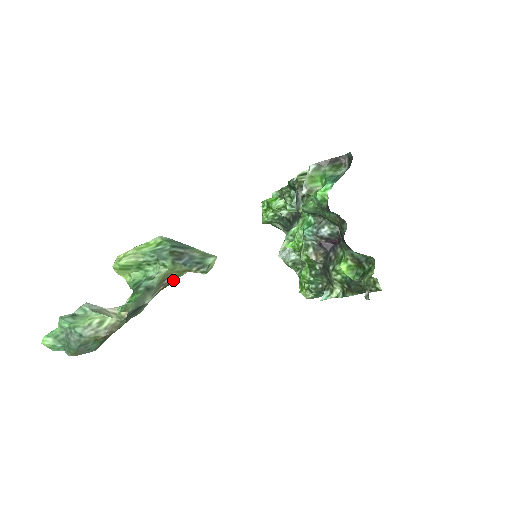
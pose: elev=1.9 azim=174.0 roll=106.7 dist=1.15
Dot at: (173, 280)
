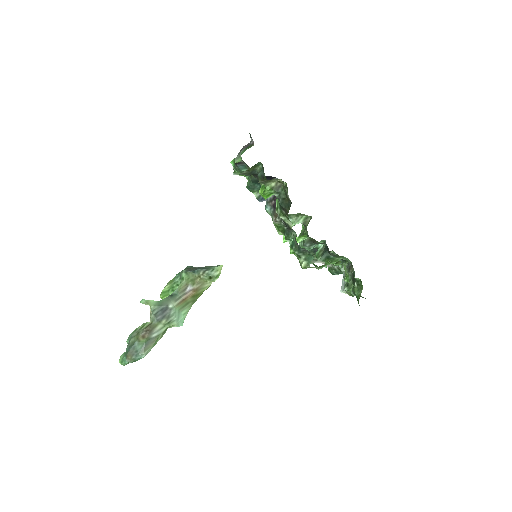
Dot at: (195, 292)
